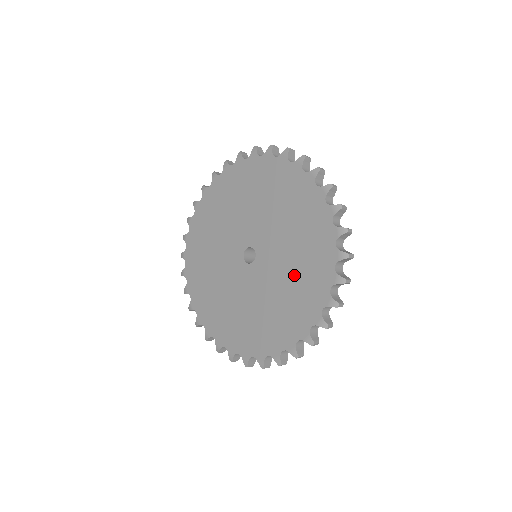
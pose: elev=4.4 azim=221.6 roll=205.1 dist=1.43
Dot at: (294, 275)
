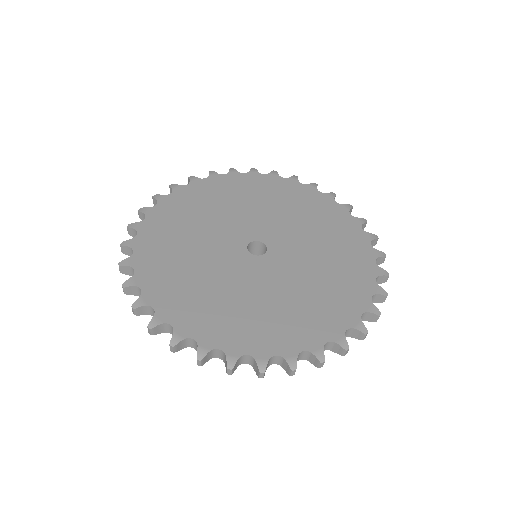
Dot at: (295, 300)
